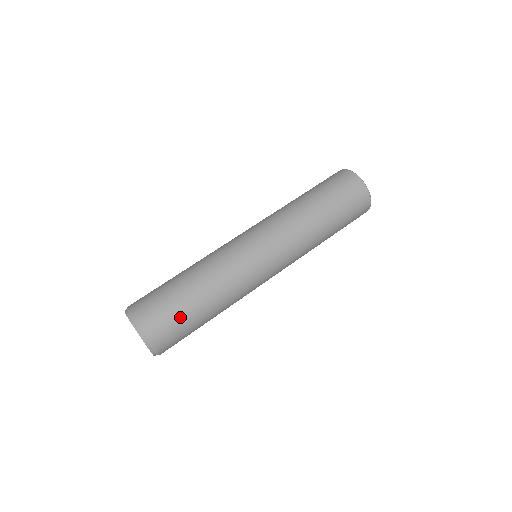
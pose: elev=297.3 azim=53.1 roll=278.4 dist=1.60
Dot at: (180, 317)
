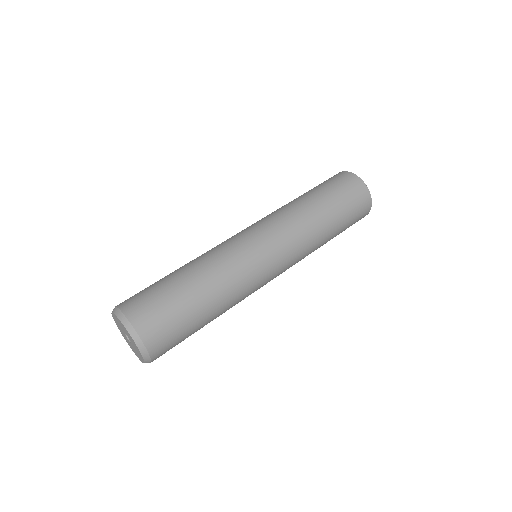
Dot at: (162, 294)
